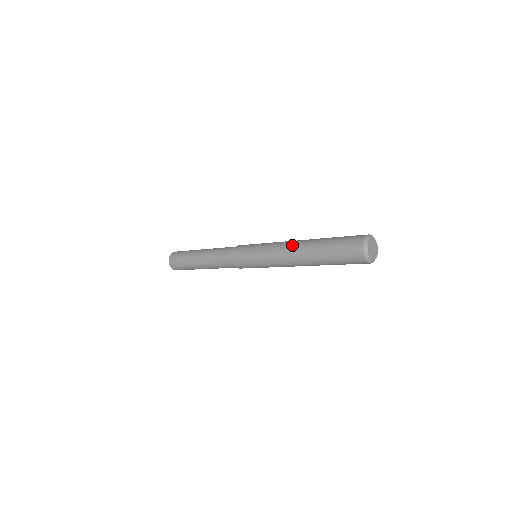
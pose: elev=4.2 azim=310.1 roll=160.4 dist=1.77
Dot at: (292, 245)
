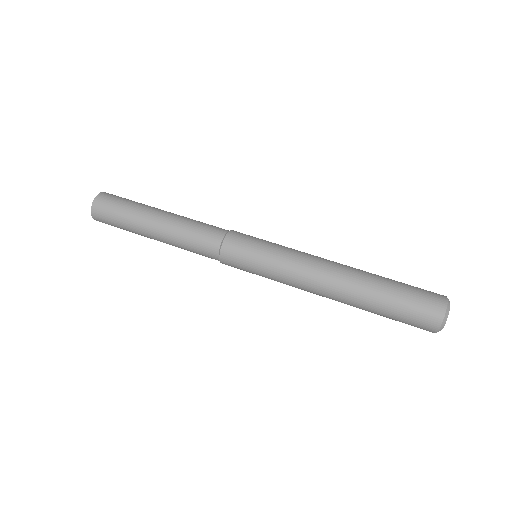
Dot at: (328, 282)
